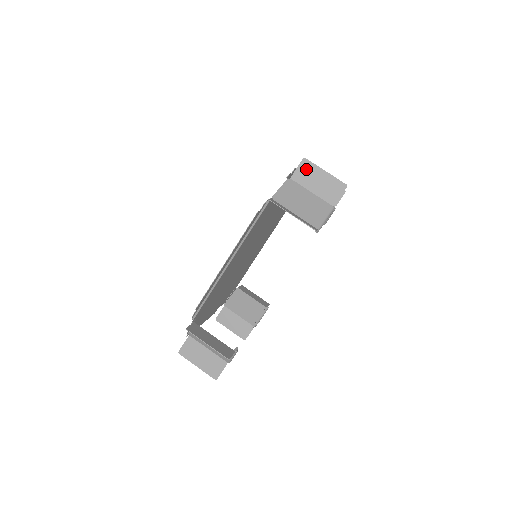
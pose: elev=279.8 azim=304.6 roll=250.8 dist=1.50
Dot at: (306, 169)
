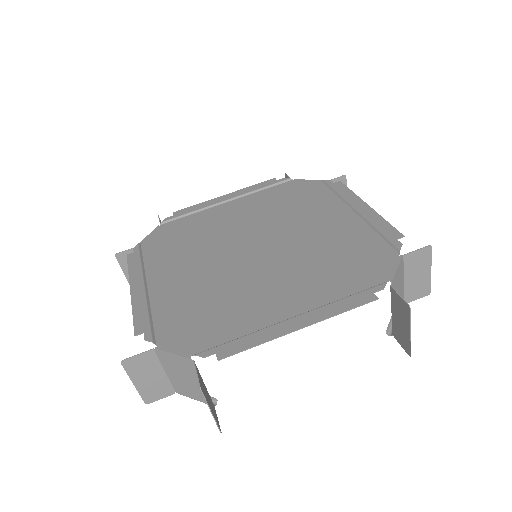
Dot at: (422, 257)
